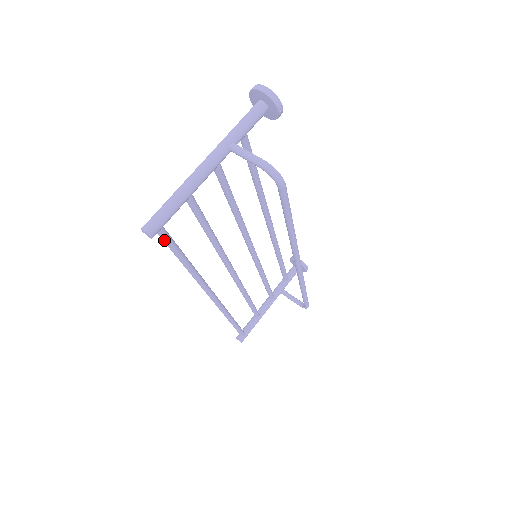
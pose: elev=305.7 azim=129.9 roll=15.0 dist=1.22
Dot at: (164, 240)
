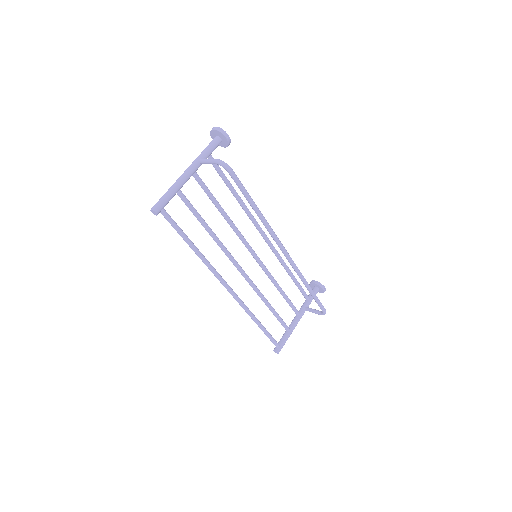
Dot at: (168, 220)
